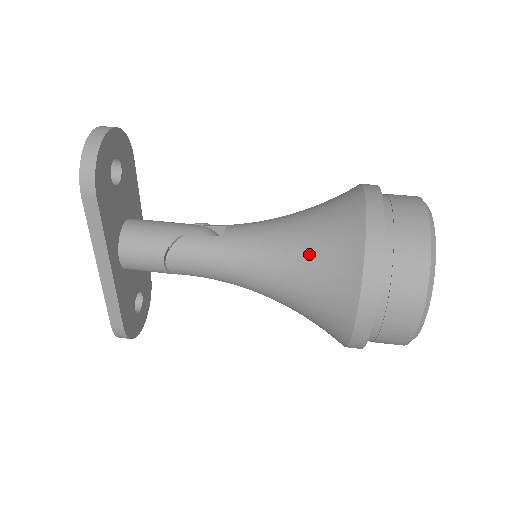
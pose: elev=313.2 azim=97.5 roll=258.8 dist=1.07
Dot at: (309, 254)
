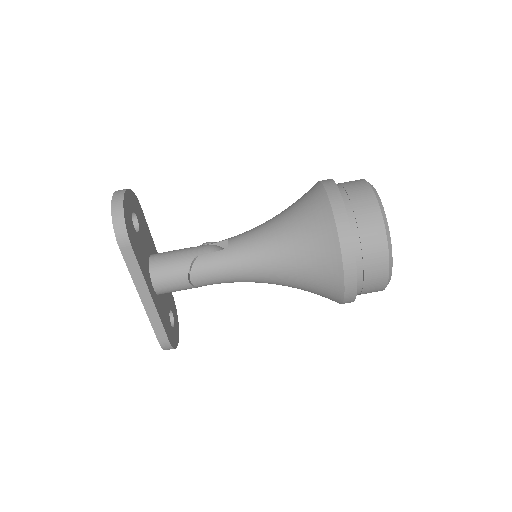
Dot at: (297, 243)
